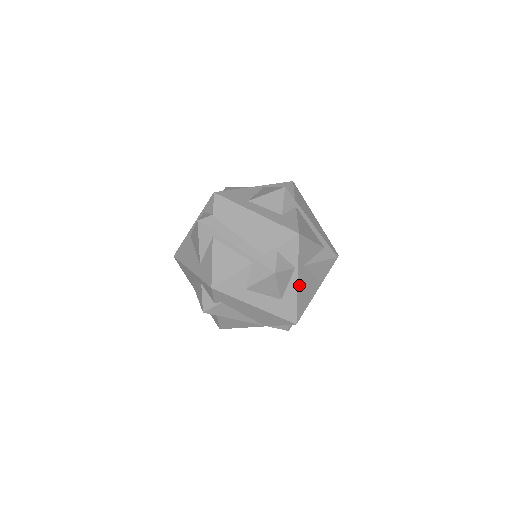
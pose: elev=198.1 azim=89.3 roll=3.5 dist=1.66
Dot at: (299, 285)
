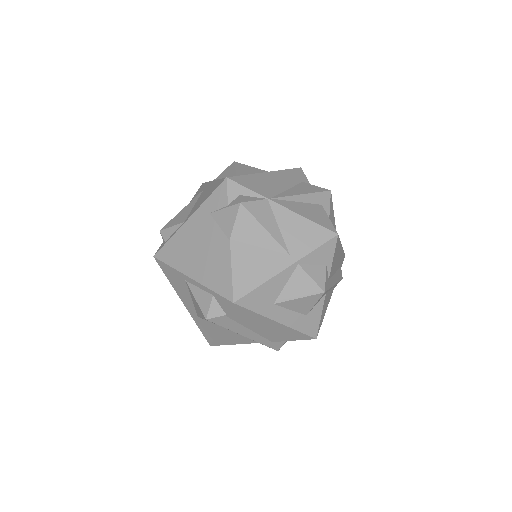
Dot at: occluded
